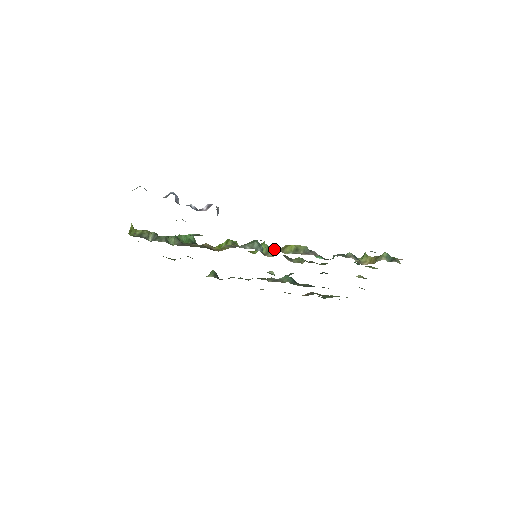
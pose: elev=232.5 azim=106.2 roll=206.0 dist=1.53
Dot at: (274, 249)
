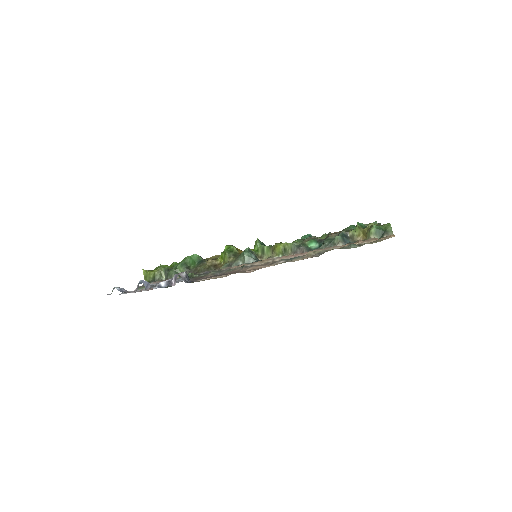
Dot at: (267, 249)
